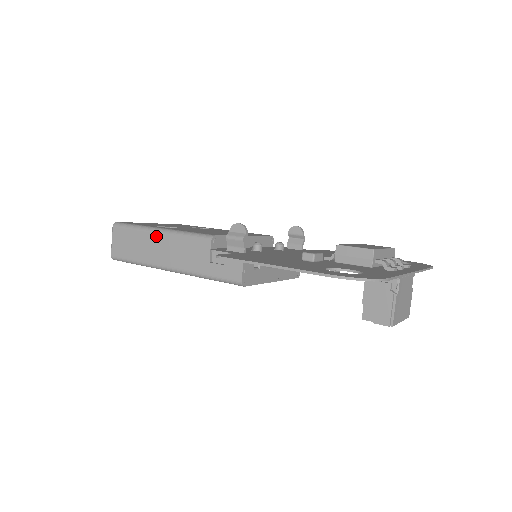
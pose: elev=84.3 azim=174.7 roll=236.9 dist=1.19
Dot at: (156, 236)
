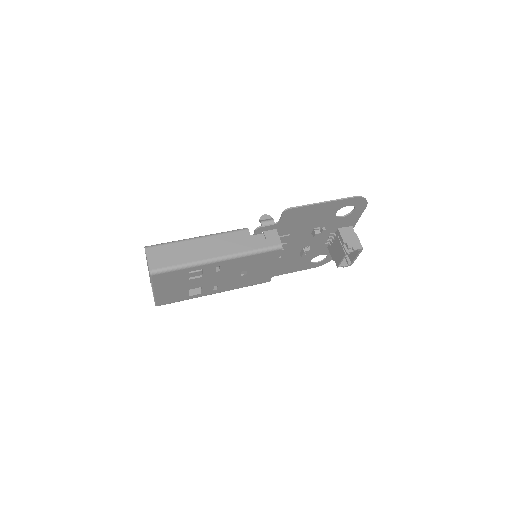
Dot at: (198, 241)
